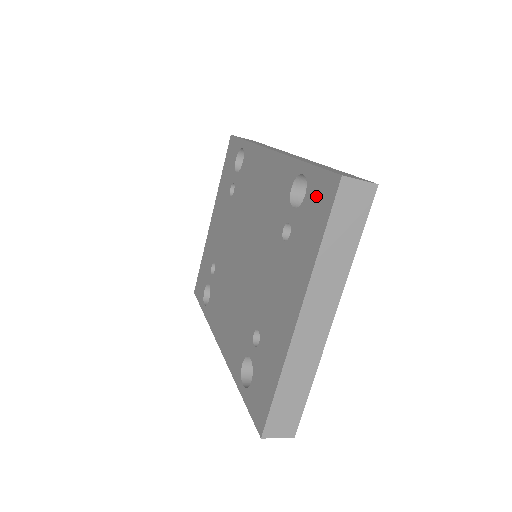
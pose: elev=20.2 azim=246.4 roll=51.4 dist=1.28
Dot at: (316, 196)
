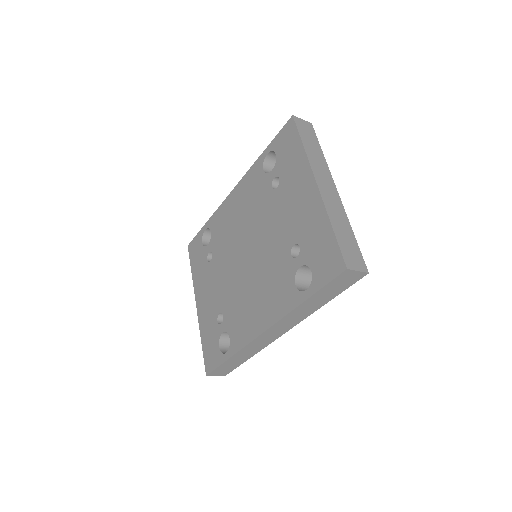
Dot at: (283, 142)
